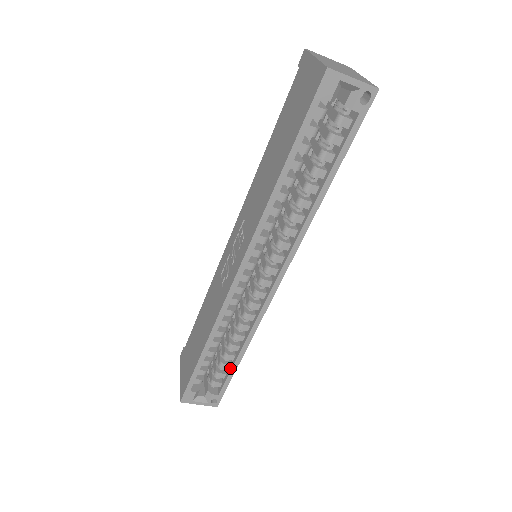
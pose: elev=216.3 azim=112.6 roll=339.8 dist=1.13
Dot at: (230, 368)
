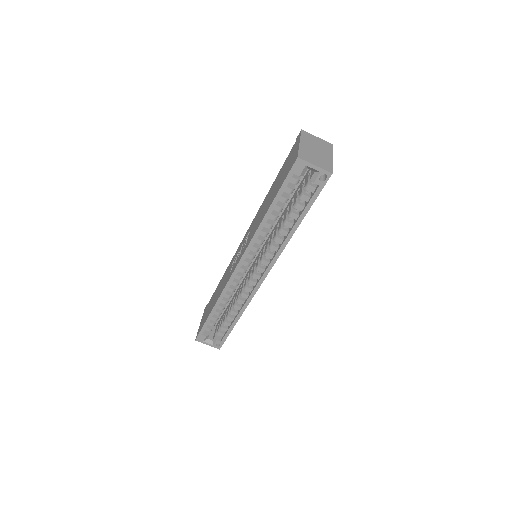
Dot at: (230, 326)
